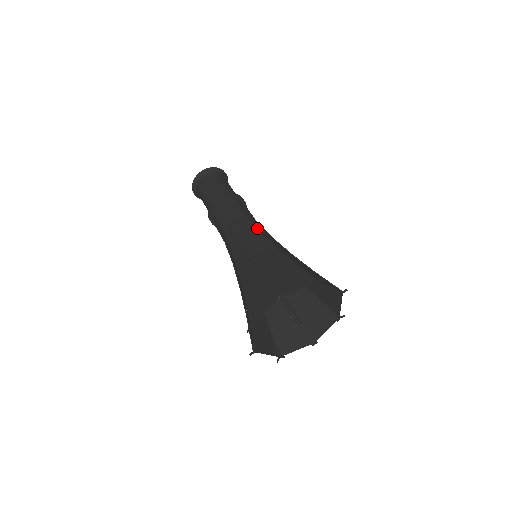
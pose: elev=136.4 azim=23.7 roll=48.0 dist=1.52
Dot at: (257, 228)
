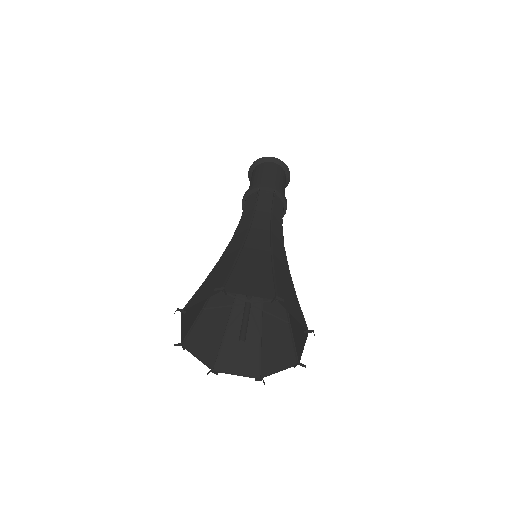
Dot at: (271, 227)
